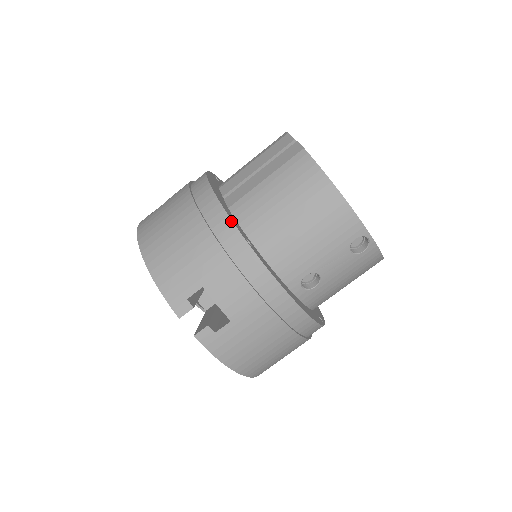
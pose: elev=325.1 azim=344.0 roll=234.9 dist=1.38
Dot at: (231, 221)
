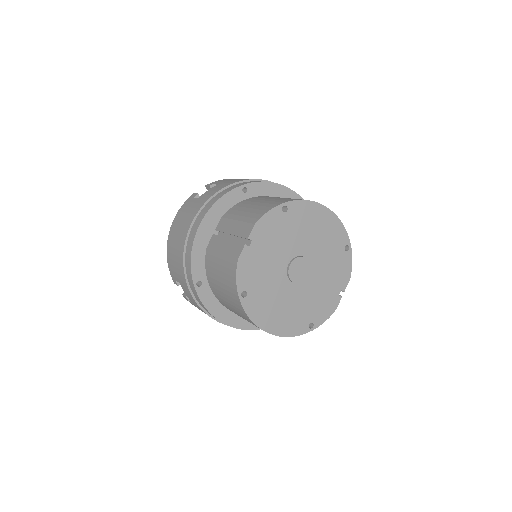
Dot at: (190, 268)
